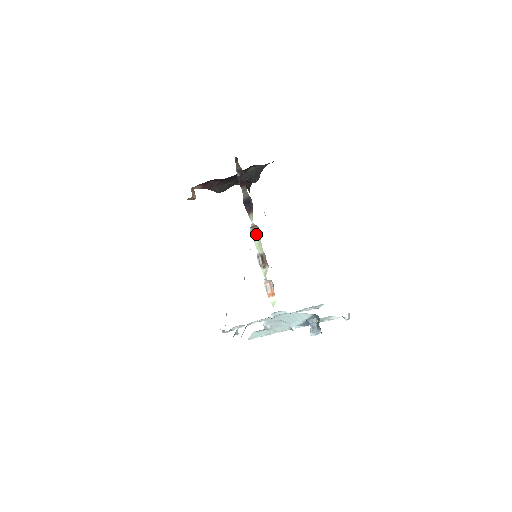
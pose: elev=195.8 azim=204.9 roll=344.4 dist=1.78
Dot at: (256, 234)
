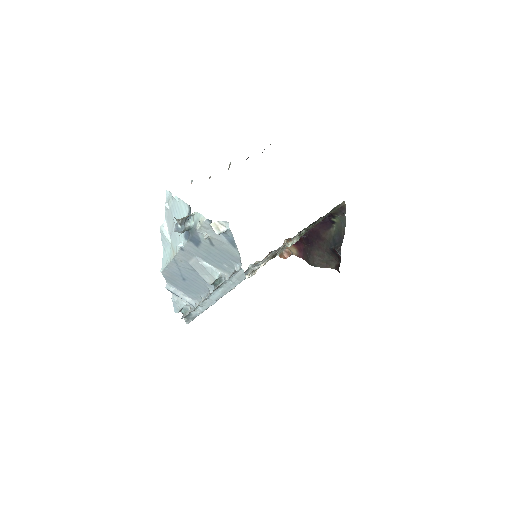
Dot at: occluded
